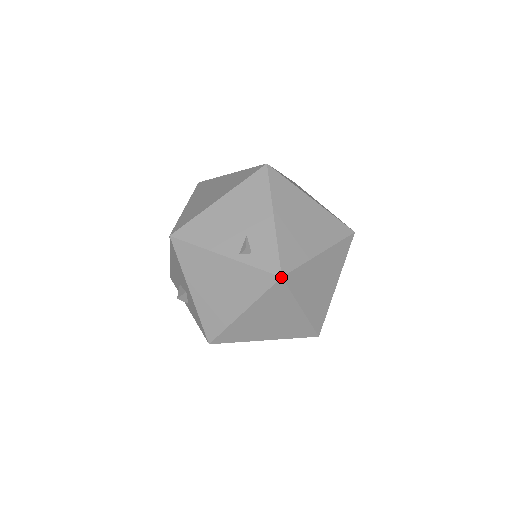
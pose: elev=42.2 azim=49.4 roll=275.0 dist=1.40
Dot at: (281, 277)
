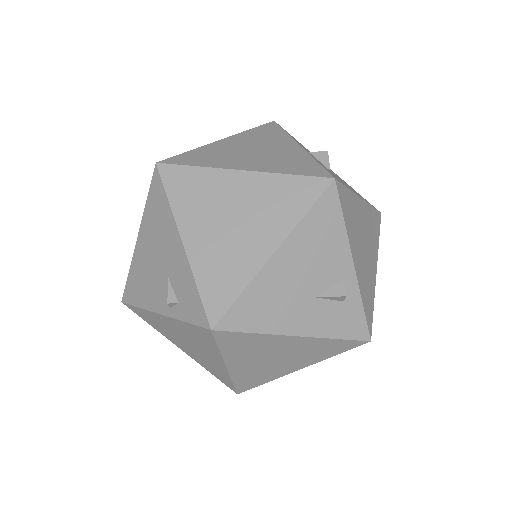
Dot at: (211, 330)
